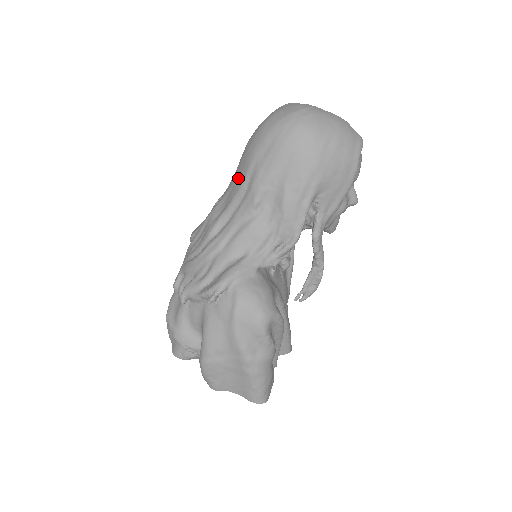
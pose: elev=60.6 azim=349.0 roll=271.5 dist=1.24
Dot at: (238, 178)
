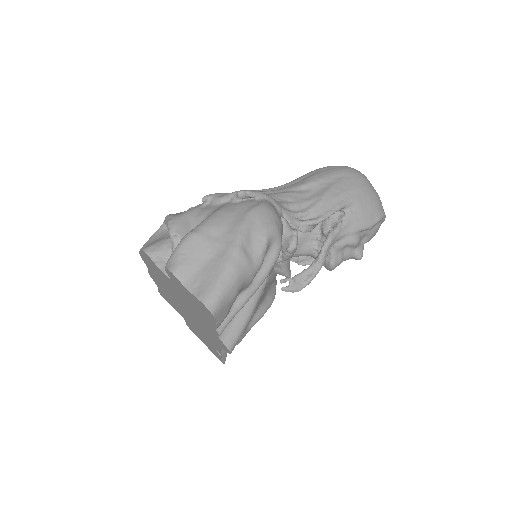
Dot at: (293, 180)
